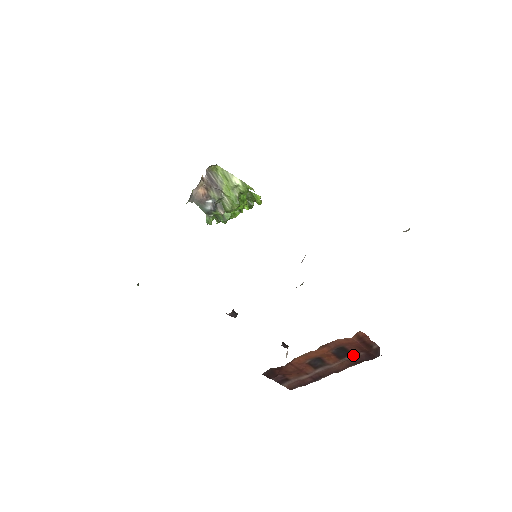
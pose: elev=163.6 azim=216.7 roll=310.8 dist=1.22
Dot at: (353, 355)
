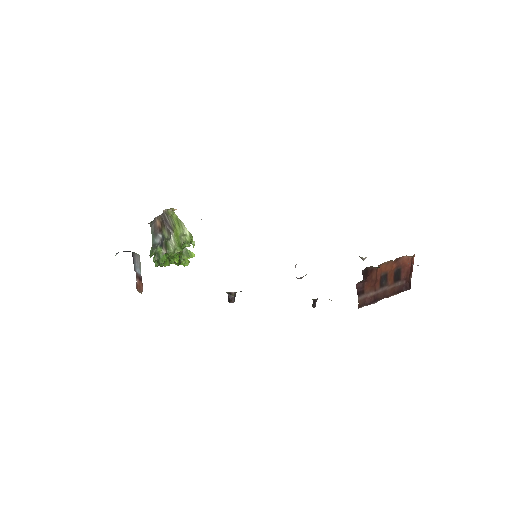
Dot at: (400, 282)
